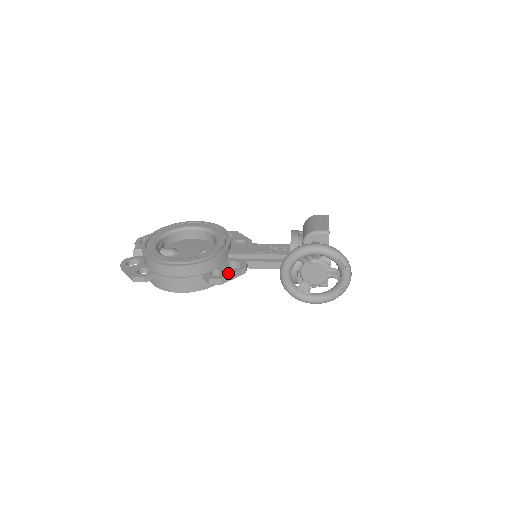
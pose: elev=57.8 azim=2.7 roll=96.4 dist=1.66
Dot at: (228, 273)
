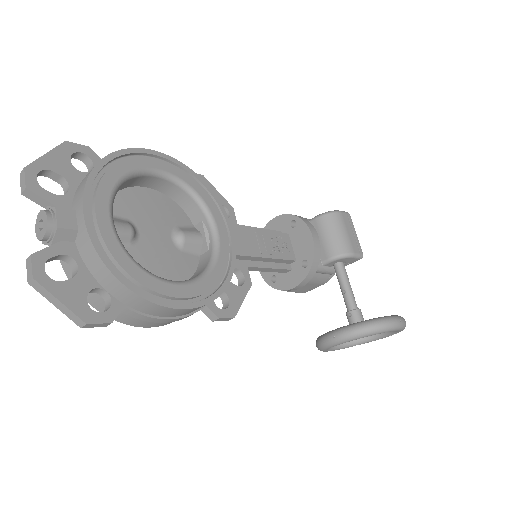
Dot at: (237, 300)
